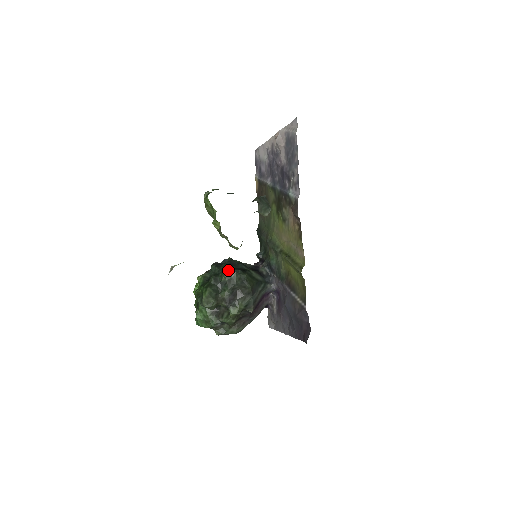
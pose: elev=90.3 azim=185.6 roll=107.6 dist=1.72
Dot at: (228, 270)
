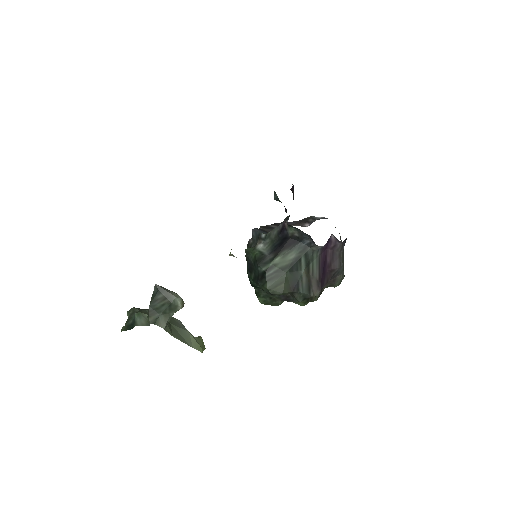
Dot at: (251, 282)
